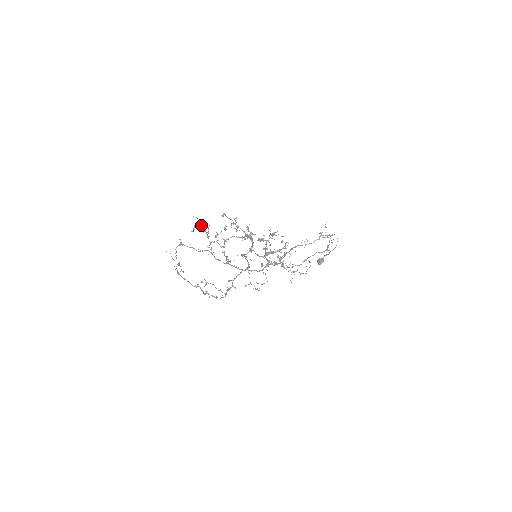
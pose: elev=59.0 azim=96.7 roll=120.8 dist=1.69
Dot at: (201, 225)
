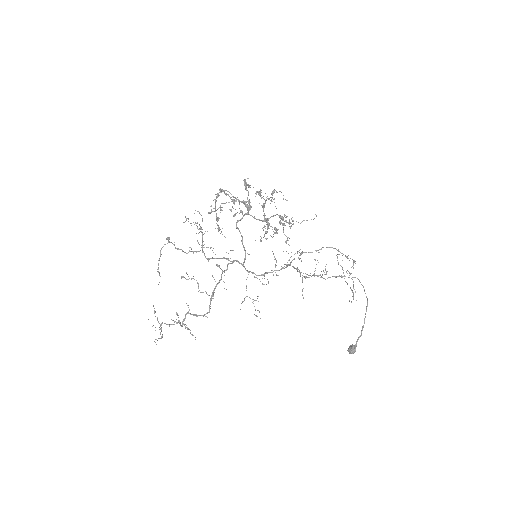
Dot at: (196, 223)
